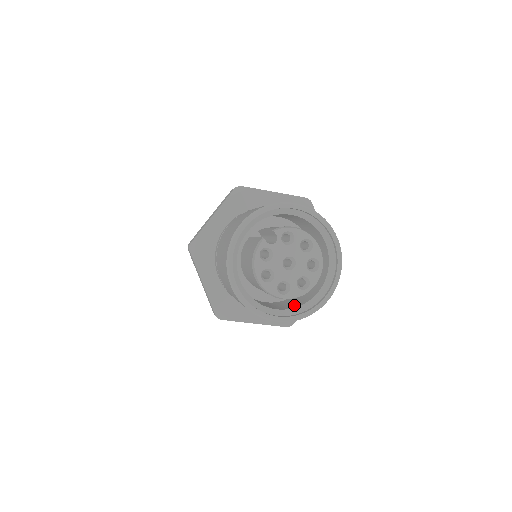
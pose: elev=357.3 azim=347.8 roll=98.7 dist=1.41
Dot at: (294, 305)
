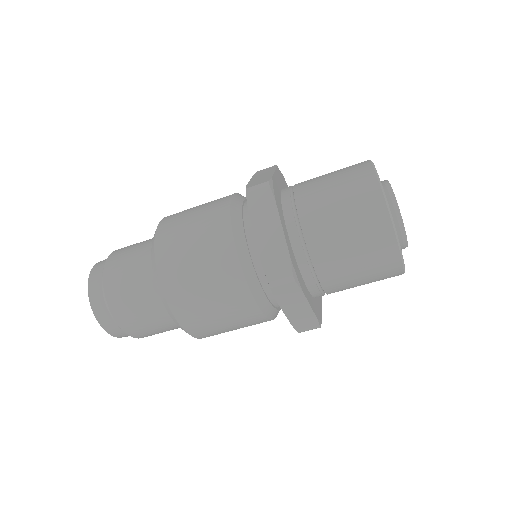
Dot at: occluded
